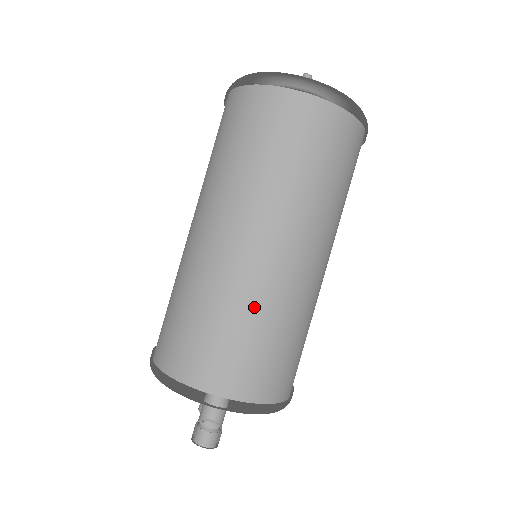
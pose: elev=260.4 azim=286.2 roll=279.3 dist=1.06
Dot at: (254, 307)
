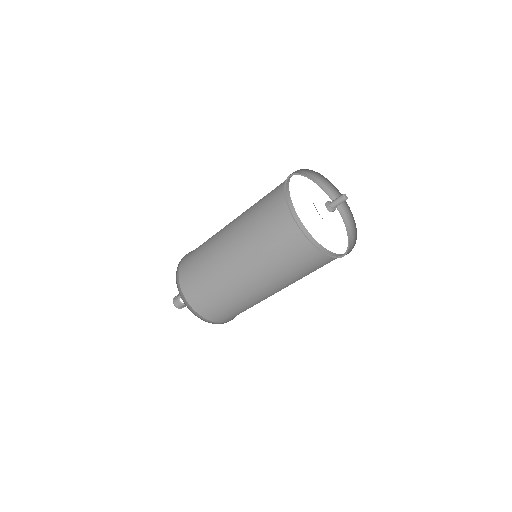
Dot at: (215, 279)
